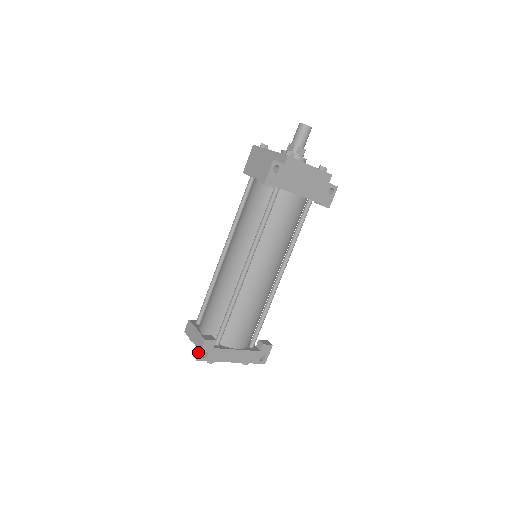
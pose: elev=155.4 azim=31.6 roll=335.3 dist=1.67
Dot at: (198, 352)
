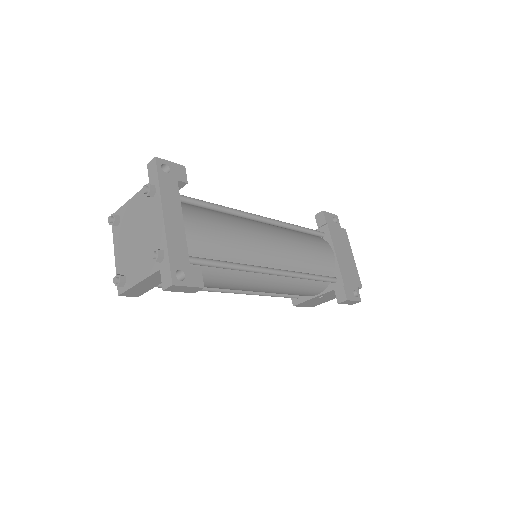
Dot at: (164, 162)
